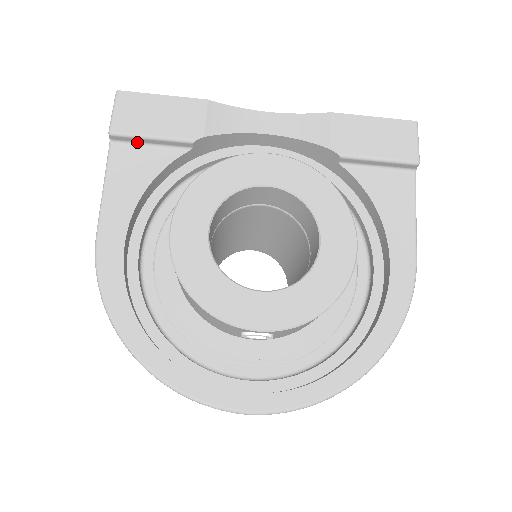
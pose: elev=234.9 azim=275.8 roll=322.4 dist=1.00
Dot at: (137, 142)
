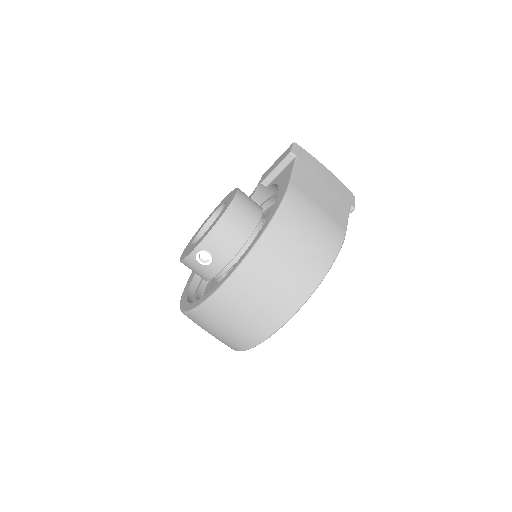
Dot at: occluded
